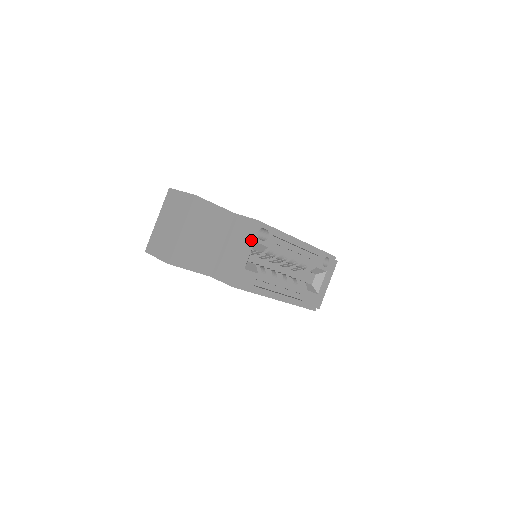
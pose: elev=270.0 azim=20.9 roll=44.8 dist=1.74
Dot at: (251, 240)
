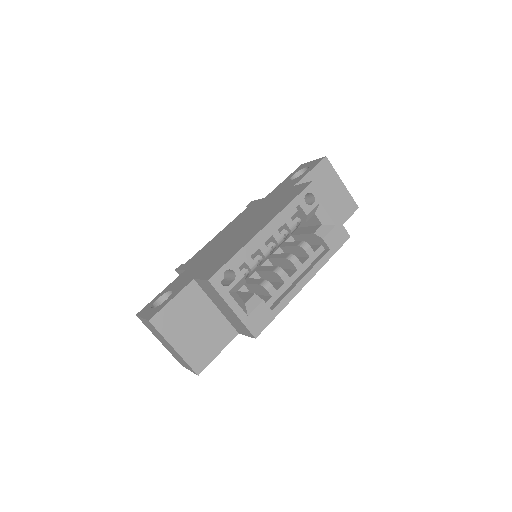
Dot at: (224, 296)
